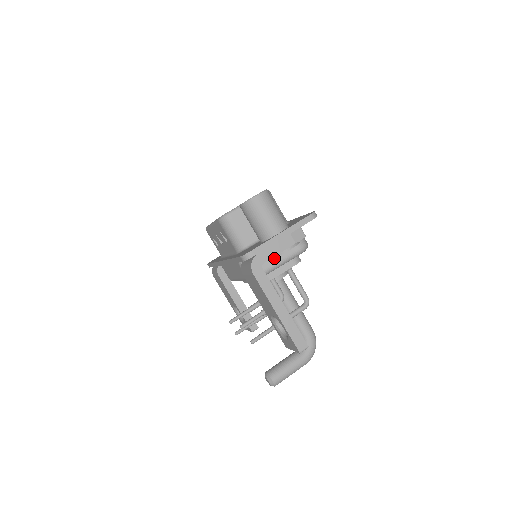
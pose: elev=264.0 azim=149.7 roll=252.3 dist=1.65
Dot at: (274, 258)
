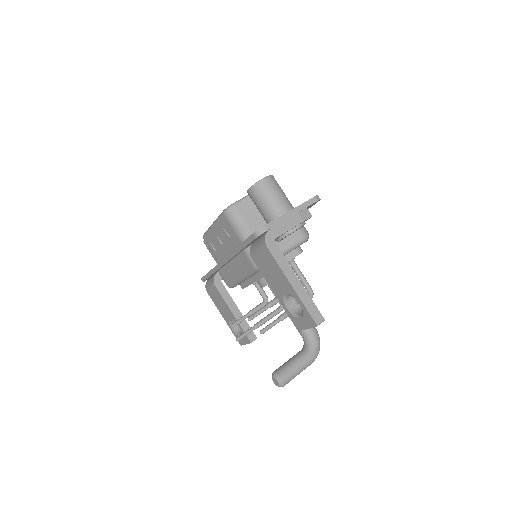
Dot at: (280, 245)
